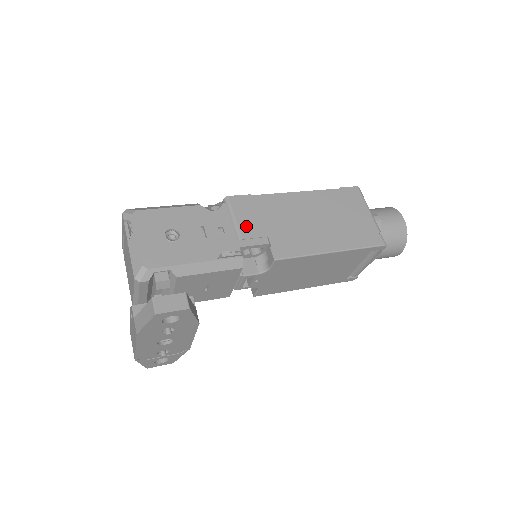
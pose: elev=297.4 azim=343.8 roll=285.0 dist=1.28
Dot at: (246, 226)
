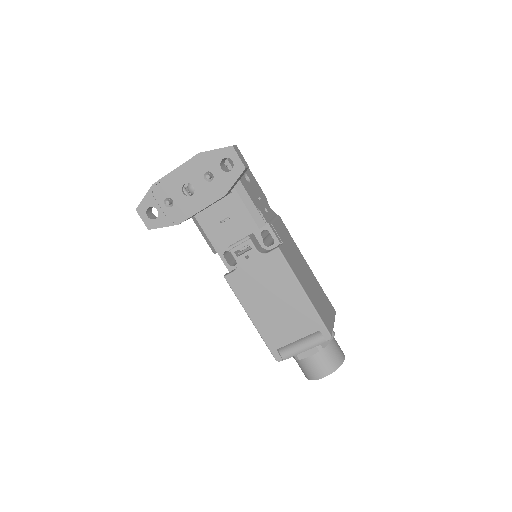
Dot at: (277, 227)
